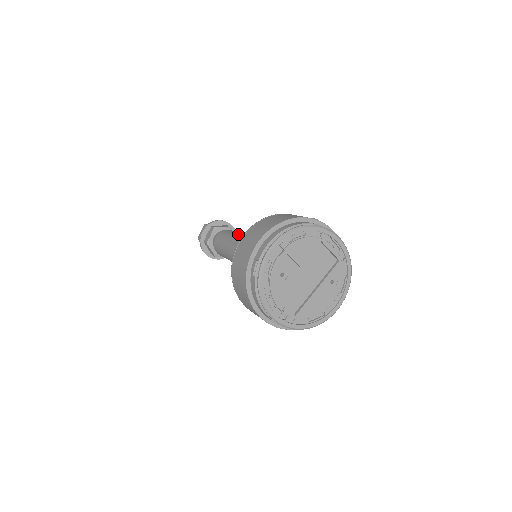
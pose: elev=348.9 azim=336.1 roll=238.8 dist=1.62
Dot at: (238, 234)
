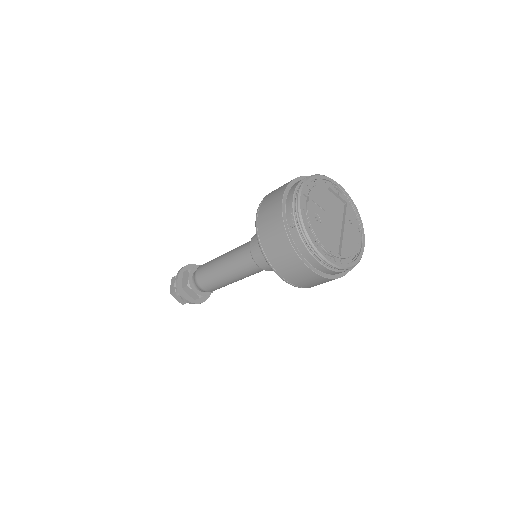
Dot at: (223, 254)
